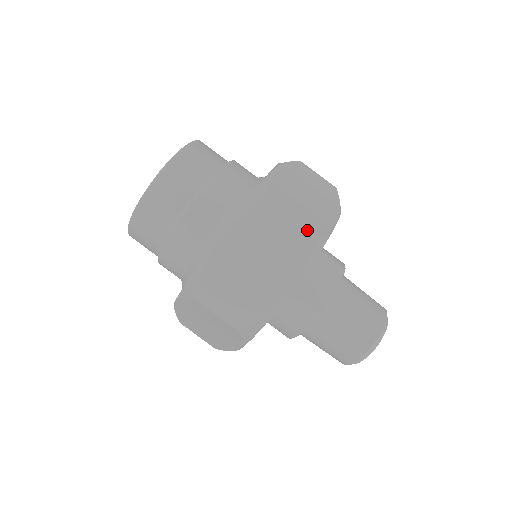
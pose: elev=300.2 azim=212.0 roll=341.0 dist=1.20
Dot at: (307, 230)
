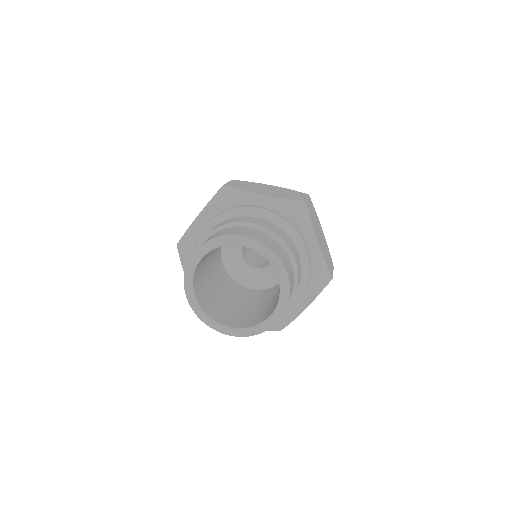
Dot at: occluded
